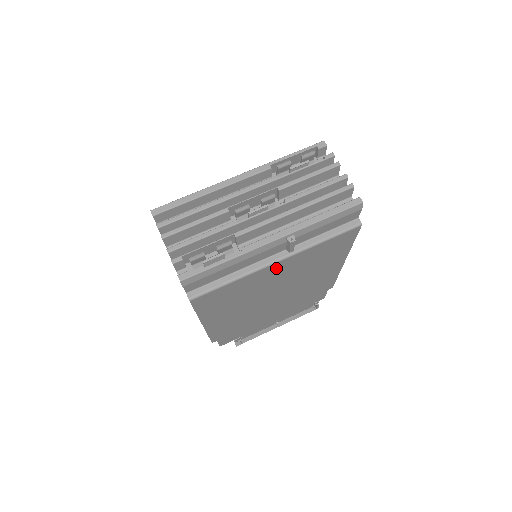
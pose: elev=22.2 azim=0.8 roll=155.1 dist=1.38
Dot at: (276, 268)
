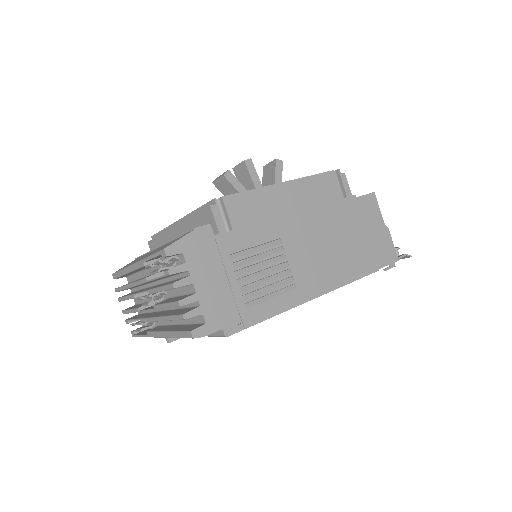
Dot at: occluded
